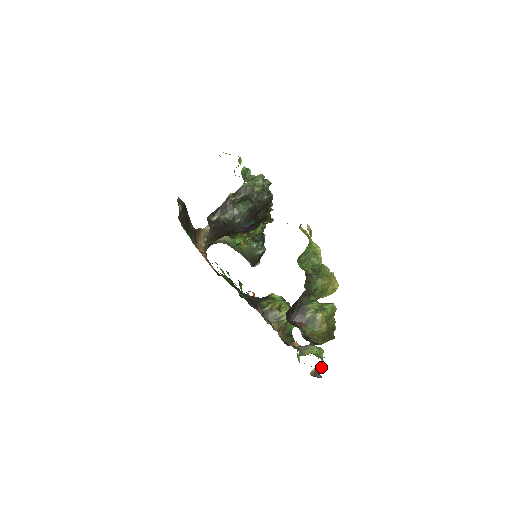
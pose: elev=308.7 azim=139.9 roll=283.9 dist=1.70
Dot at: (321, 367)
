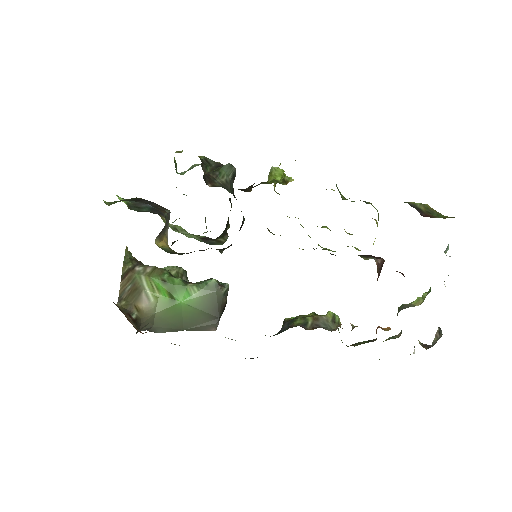
Dot at: occluded
